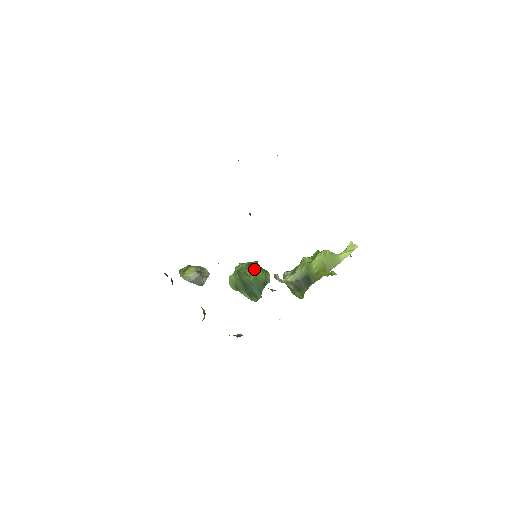
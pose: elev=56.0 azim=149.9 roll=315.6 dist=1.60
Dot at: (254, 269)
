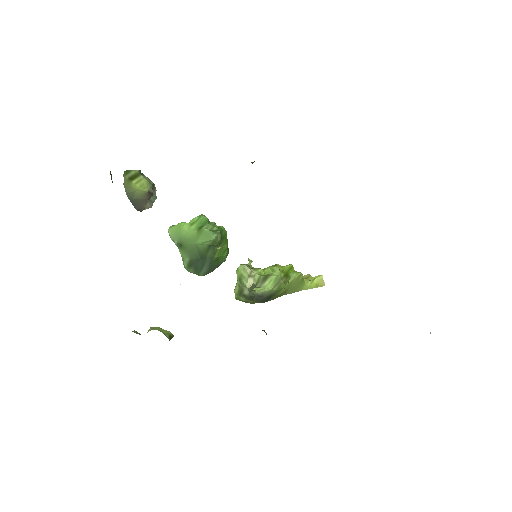
Dot at: (222, 244)
